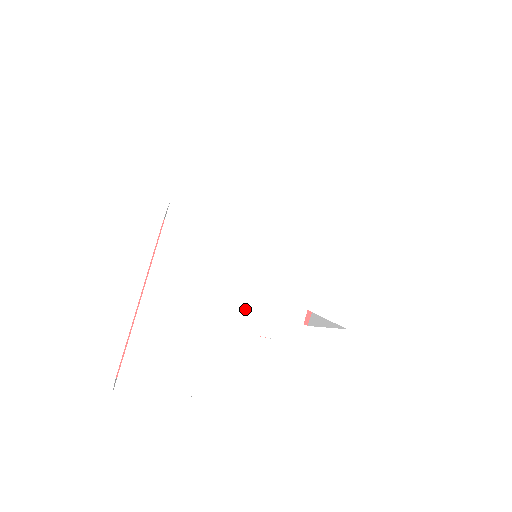
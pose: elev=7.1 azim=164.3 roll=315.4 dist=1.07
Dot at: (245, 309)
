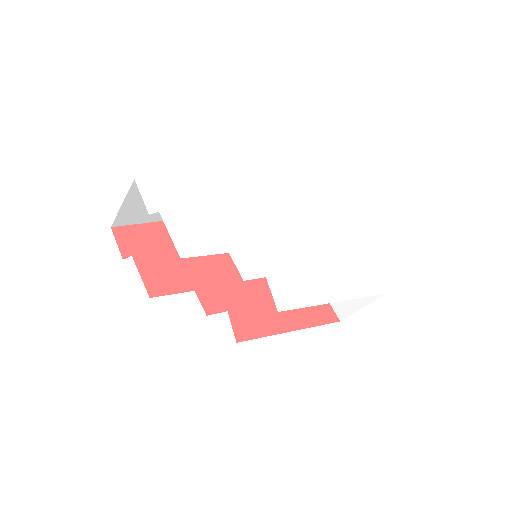
Dot at: (236, 236)
